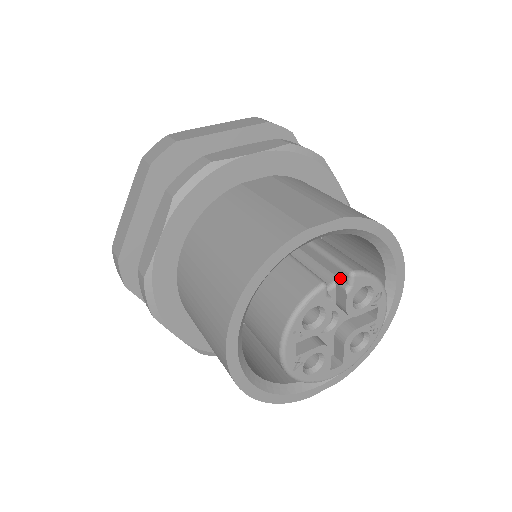
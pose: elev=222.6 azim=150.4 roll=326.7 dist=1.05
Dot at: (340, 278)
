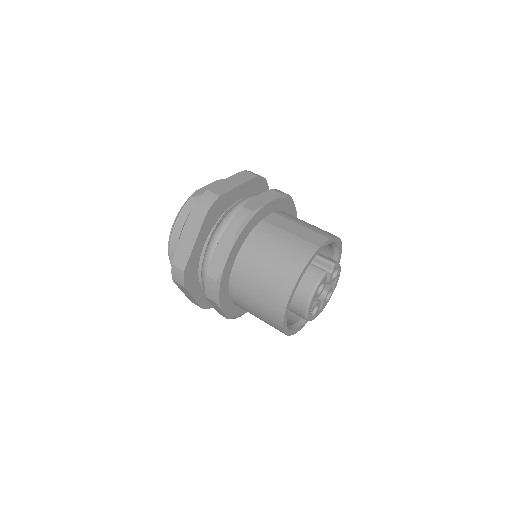
Dot at: (326, 267)
